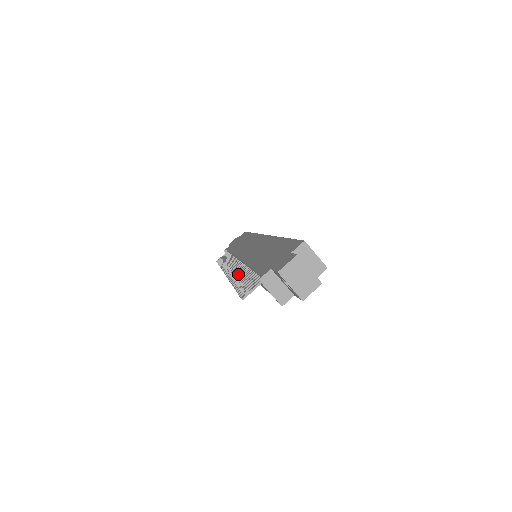
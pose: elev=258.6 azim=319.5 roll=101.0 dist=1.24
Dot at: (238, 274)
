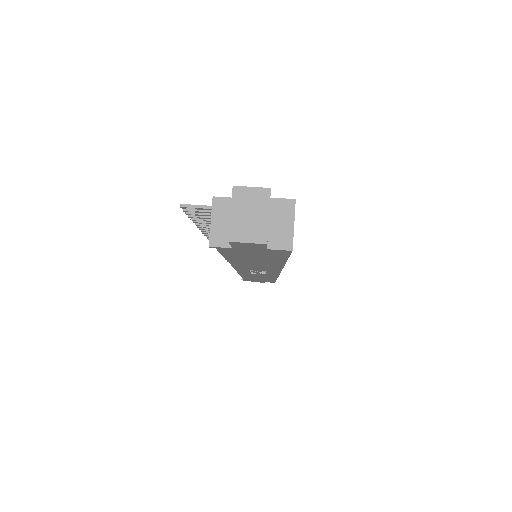
Dot at: occluded
